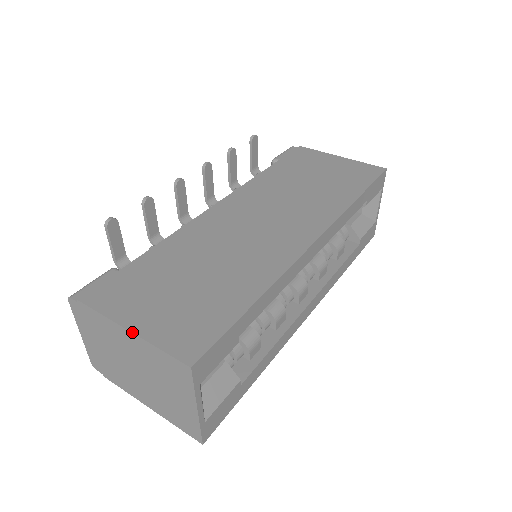
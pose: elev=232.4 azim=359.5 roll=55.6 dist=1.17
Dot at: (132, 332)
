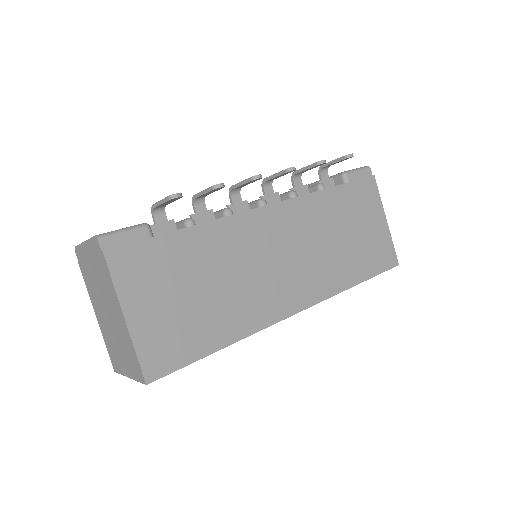
Dot at: (126, 322)
